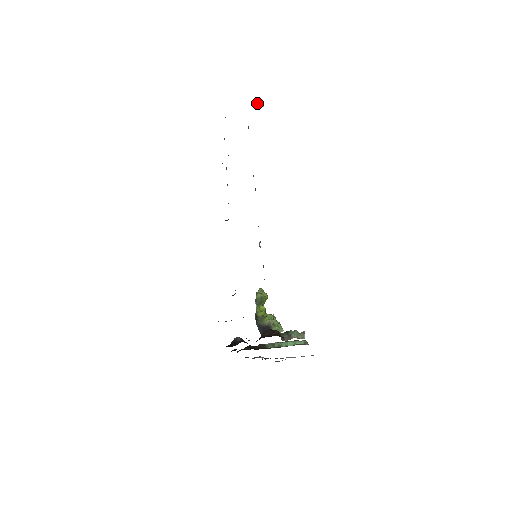
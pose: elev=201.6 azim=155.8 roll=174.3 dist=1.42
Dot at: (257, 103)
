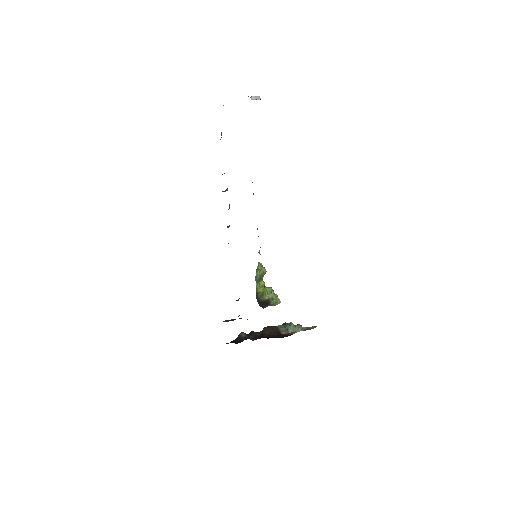
Dot at: (253, 96)
